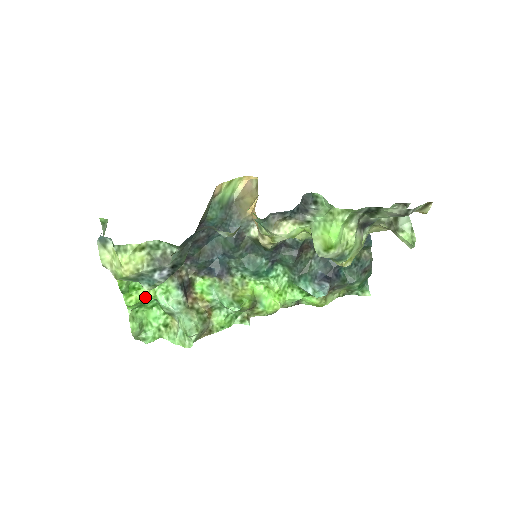
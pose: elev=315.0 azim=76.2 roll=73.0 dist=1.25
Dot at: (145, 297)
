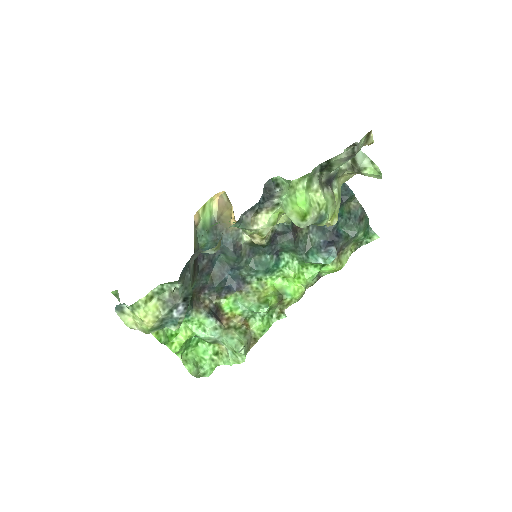
Dot at: (185, 338)
